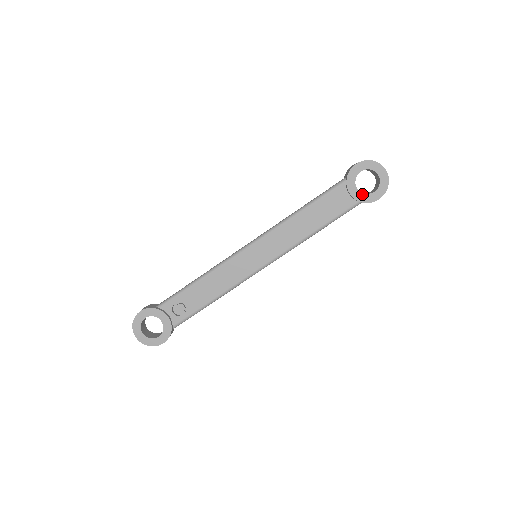
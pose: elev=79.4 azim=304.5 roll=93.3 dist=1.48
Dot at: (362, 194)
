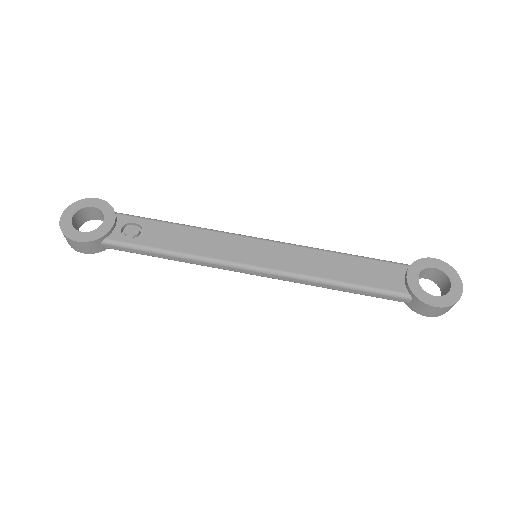
Dot at: (420, 287)
